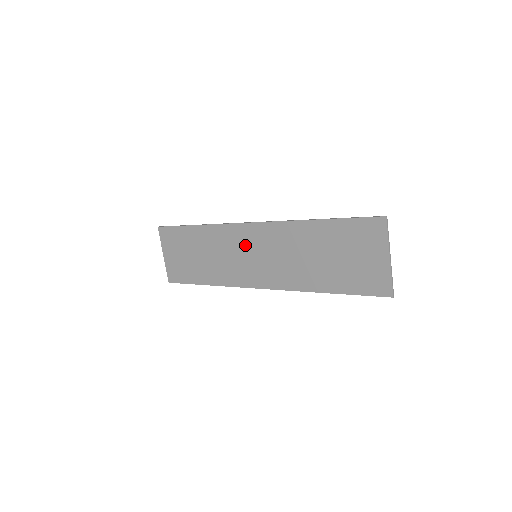
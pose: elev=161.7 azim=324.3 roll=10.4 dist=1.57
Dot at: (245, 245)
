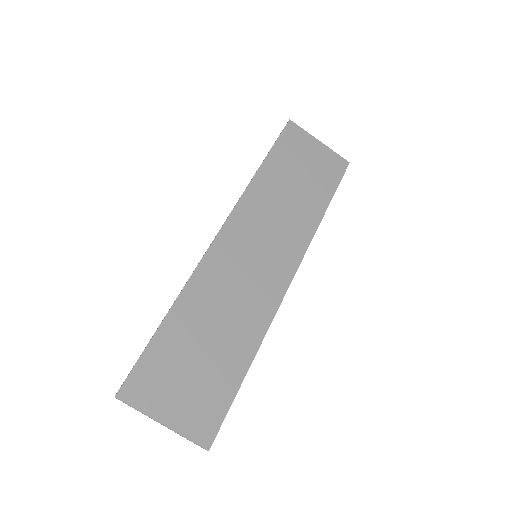
Dot at: (237, 258)
